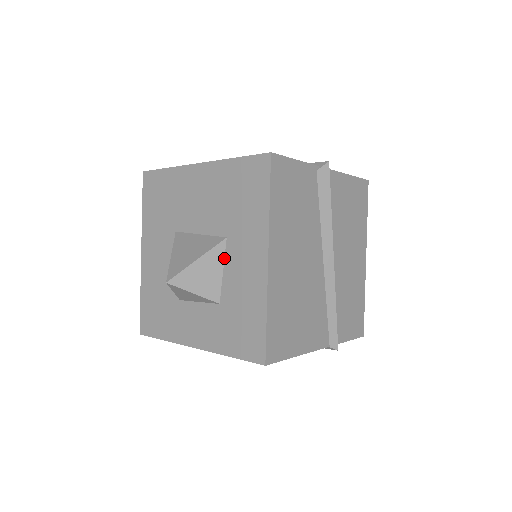
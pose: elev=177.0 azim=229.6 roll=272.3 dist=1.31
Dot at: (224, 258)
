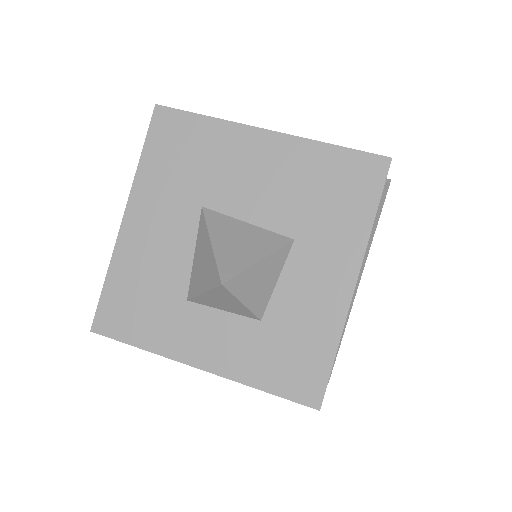
Dot at: (284, 264)
